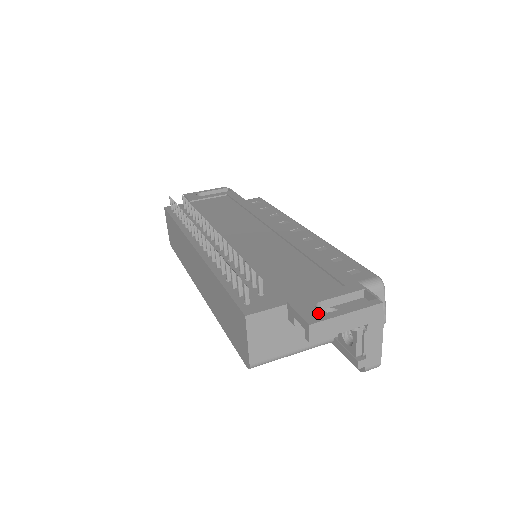
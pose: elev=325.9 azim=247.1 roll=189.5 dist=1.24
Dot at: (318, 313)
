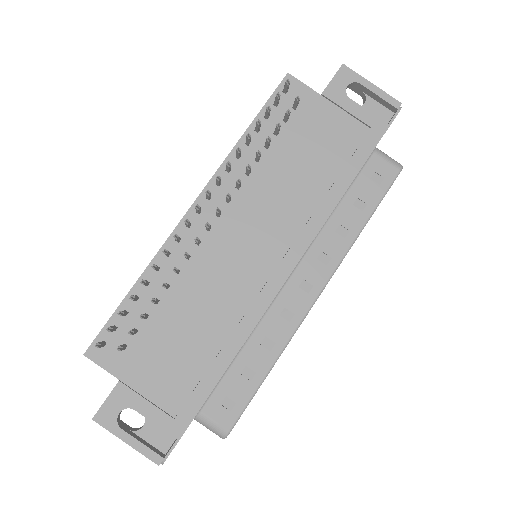
Dot at: (113, 418)
